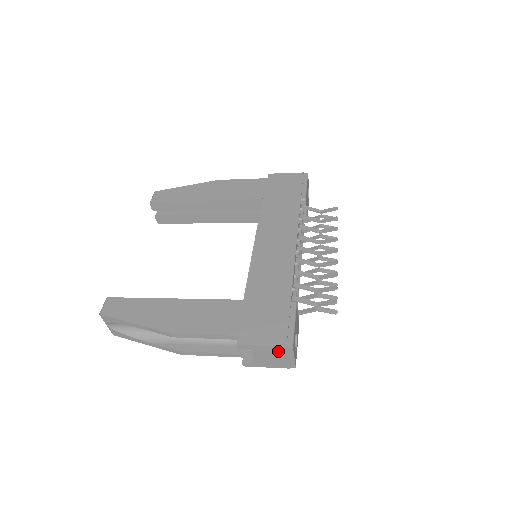
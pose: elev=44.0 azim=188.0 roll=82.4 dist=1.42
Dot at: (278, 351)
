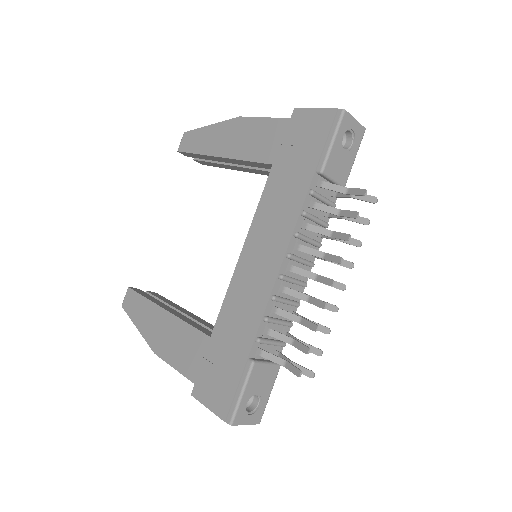
Dot at: occluded
